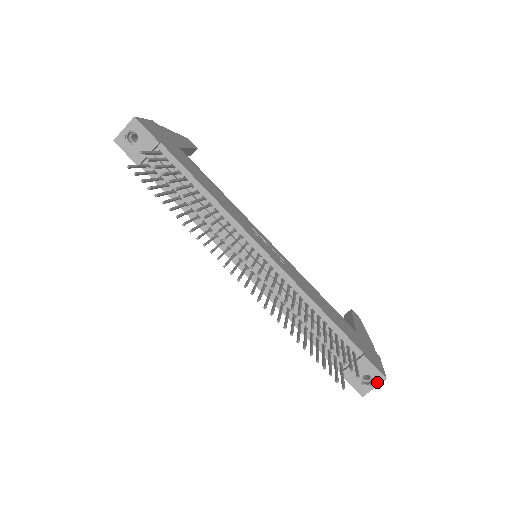
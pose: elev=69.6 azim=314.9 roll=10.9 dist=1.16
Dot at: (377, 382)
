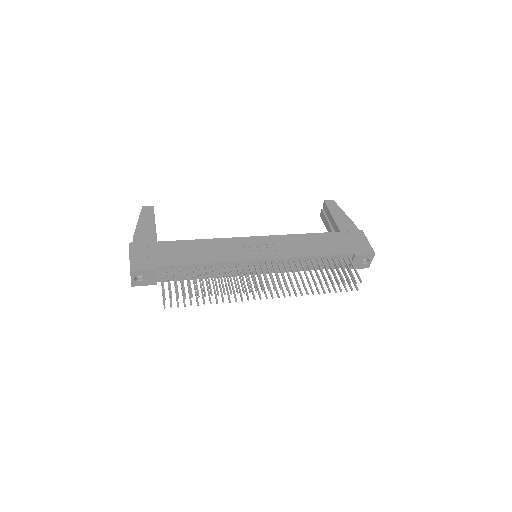
Dot at: (371, 258)
